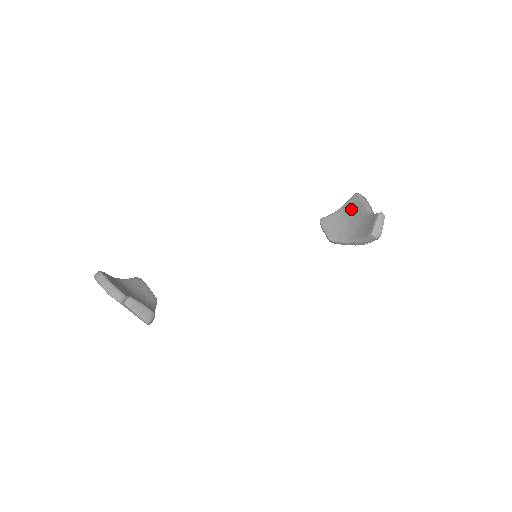
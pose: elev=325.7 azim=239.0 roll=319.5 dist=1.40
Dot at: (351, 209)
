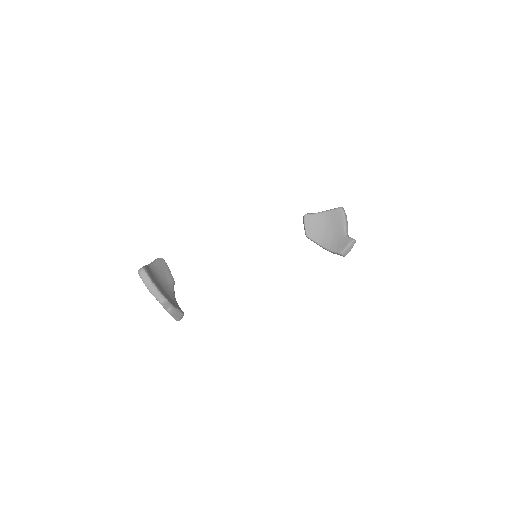
Dot at: (332, 219)
